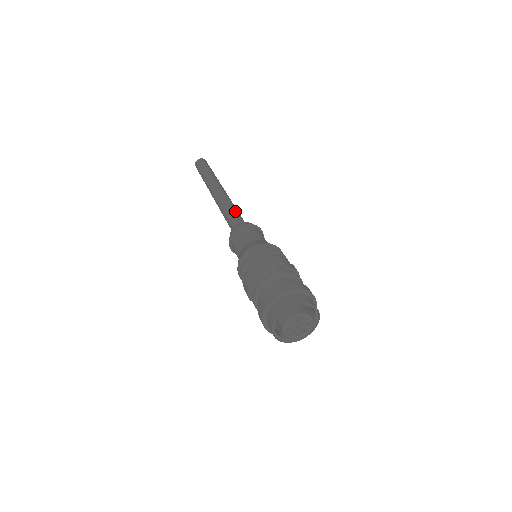
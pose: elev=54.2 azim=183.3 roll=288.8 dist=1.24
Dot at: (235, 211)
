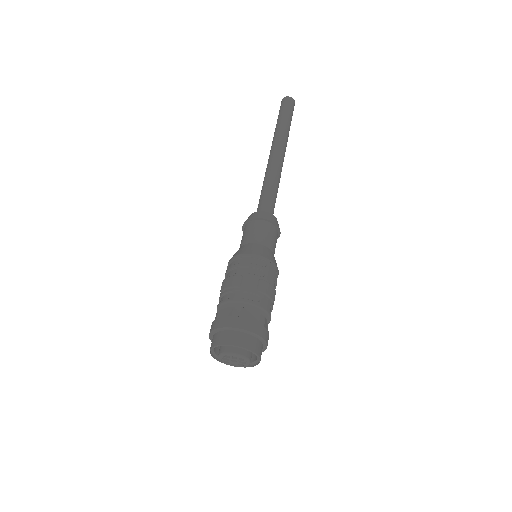
Dot at: occluded
